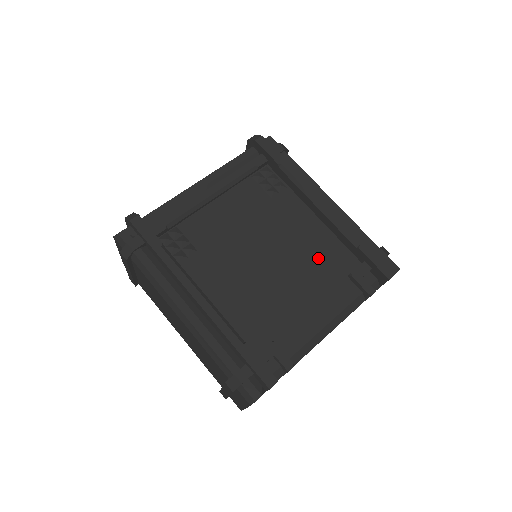
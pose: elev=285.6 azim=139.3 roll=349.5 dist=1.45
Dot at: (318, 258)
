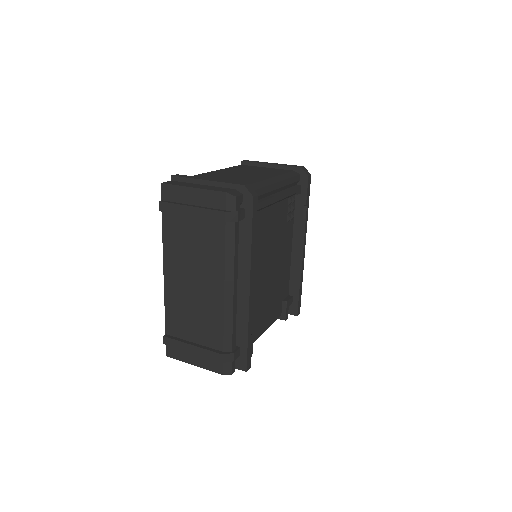
Dot at: (281, 281)
